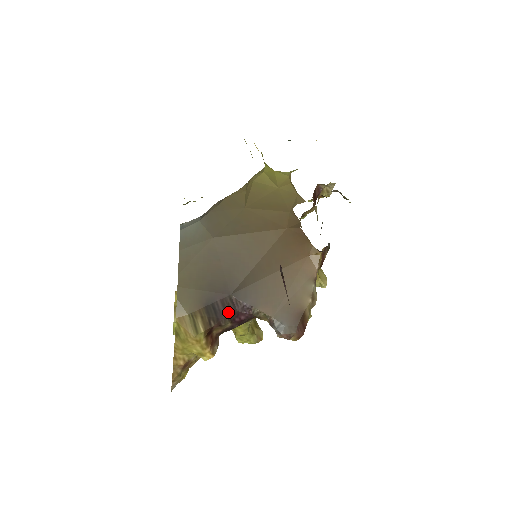
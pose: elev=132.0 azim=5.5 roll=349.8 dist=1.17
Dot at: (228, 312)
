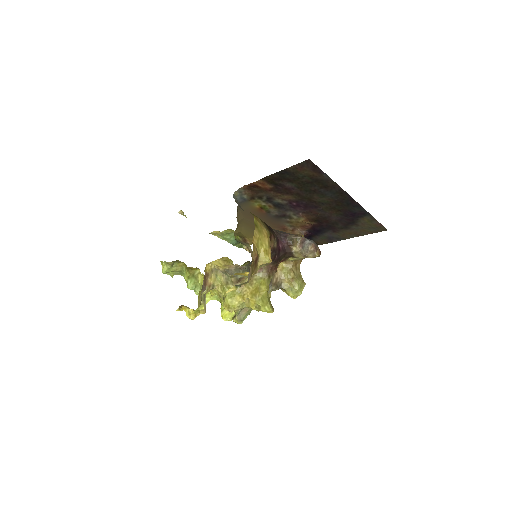
Dot at: (275, 234)
